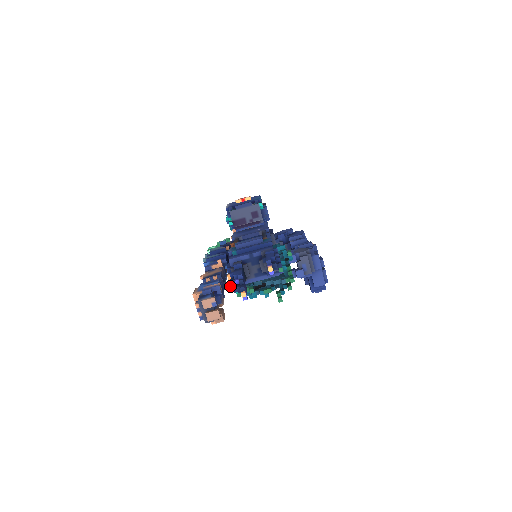
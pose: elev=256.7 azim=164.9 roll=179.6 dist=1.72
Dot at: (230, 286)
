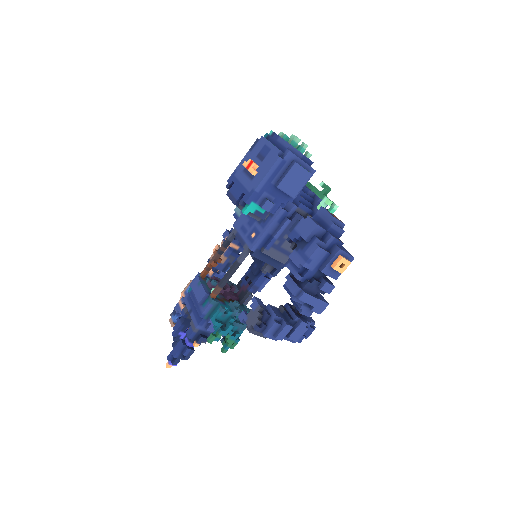
Dot at: occluded
